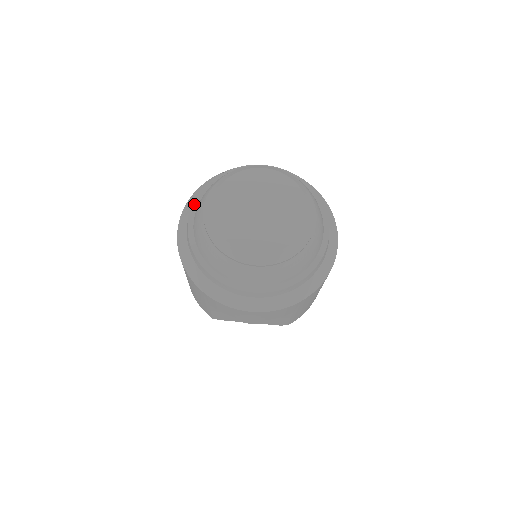
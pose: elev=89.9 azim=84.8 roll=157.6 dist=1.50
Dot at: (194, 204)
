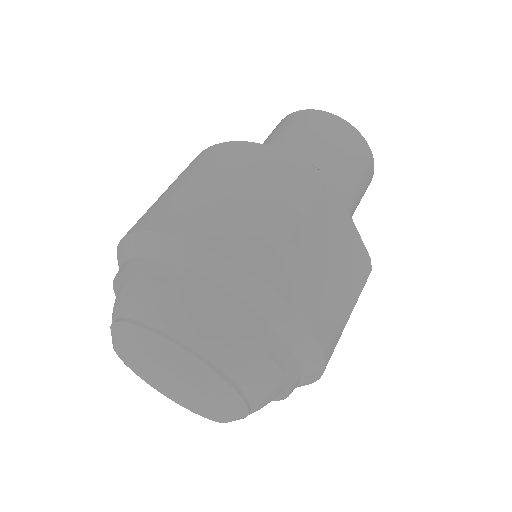
Dot at: (155, 277)
